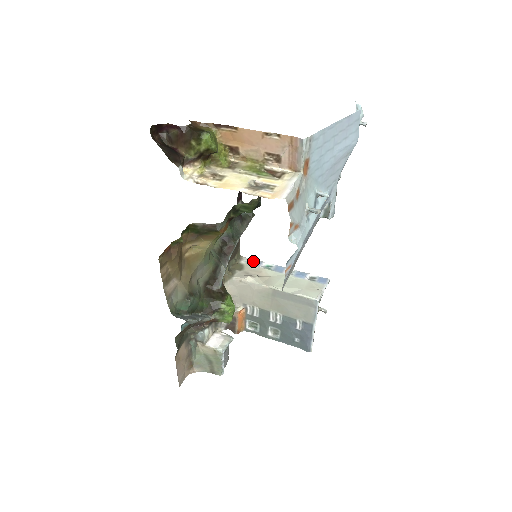
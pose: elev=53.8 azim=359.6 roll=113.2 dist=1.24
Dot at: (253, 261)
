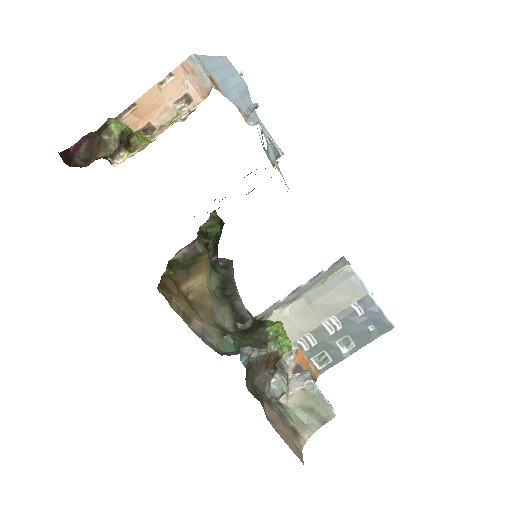
Dot at: (268, 309)
